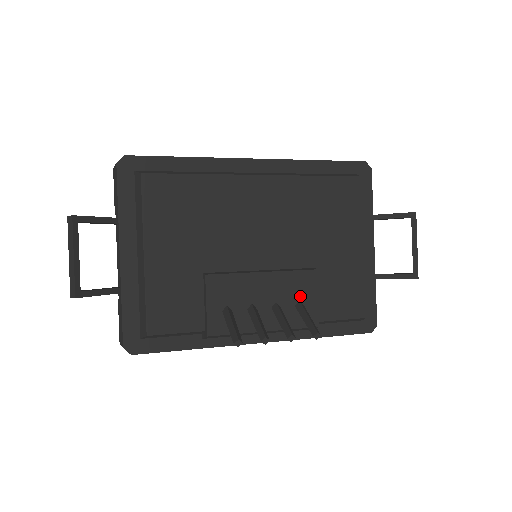
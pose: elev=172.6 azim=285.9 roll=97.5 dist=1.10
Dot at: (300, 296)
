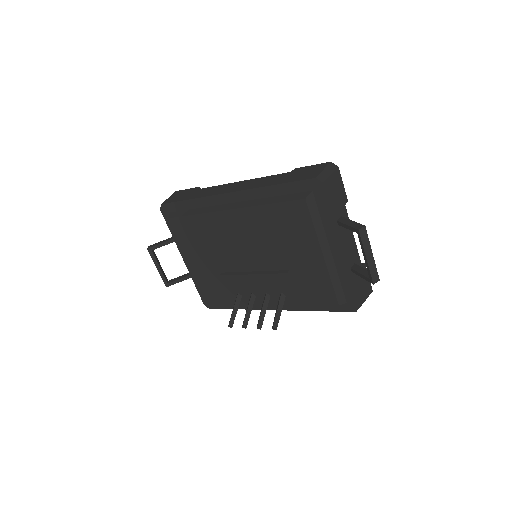
Dot at: (281, 290)
